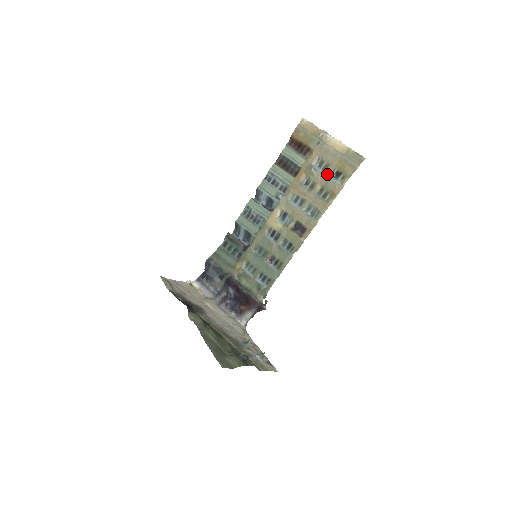
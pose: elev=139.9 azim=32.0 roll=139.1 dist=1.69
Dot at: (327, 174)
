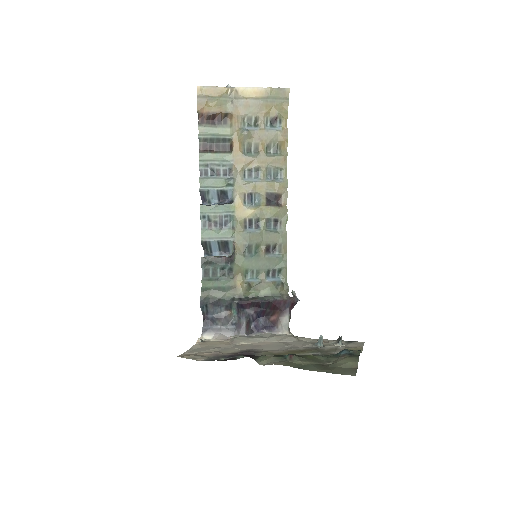
Dot at: (263, 127)
